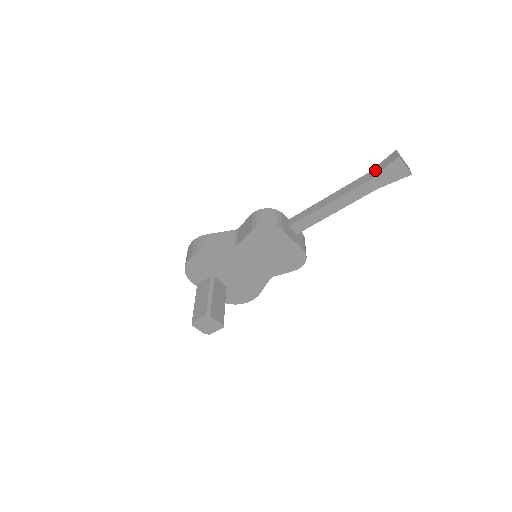
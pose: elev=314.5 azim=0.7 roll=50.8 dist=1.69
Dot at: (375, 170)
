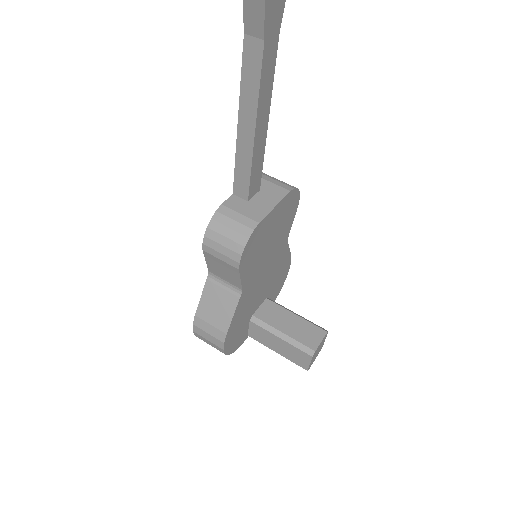
Dot at: (251, 20)
